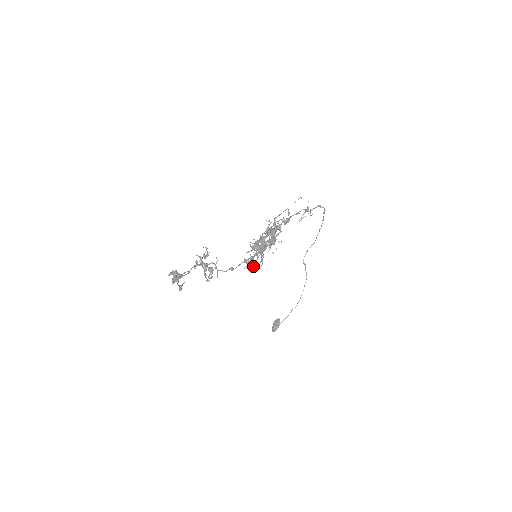
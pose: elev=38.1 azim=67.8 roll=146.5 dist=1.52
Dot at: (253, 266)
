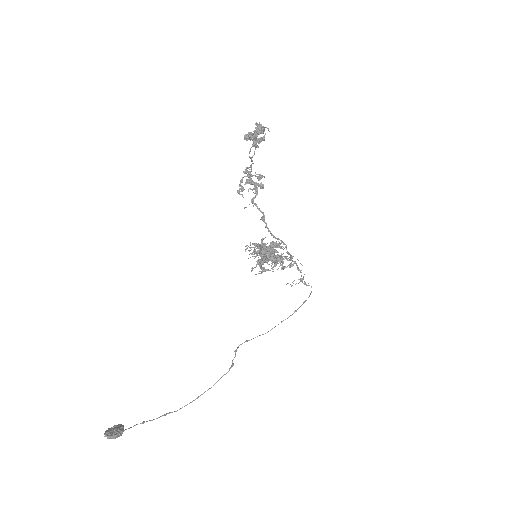
Dot at: (265, 249)
